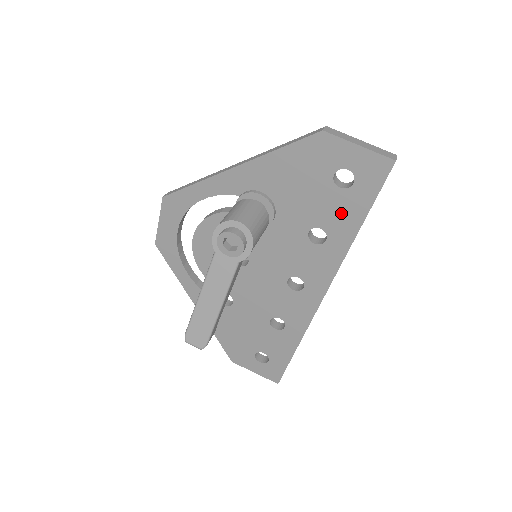
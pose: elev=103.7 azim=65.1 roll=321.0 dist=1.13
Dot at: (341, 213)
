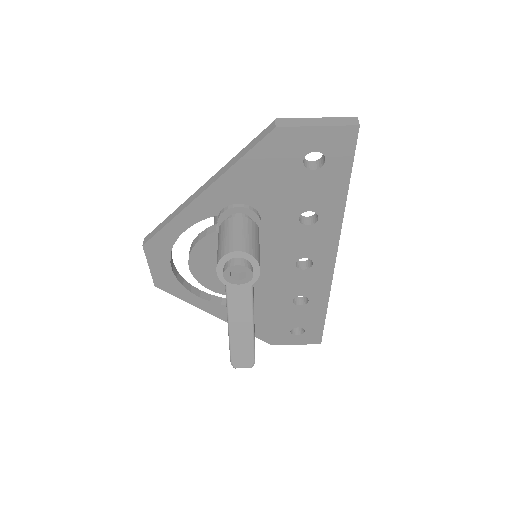
Dot at: (323, 191)
